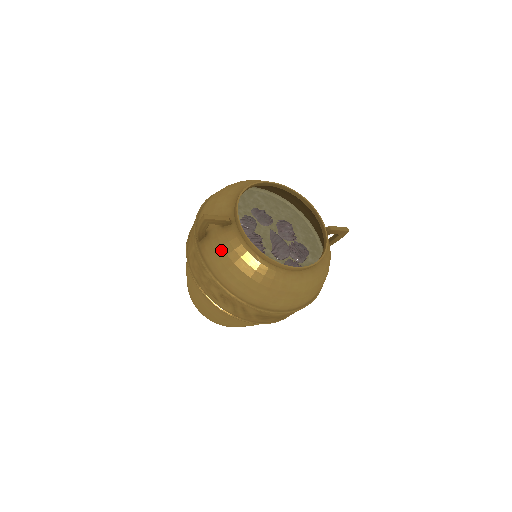
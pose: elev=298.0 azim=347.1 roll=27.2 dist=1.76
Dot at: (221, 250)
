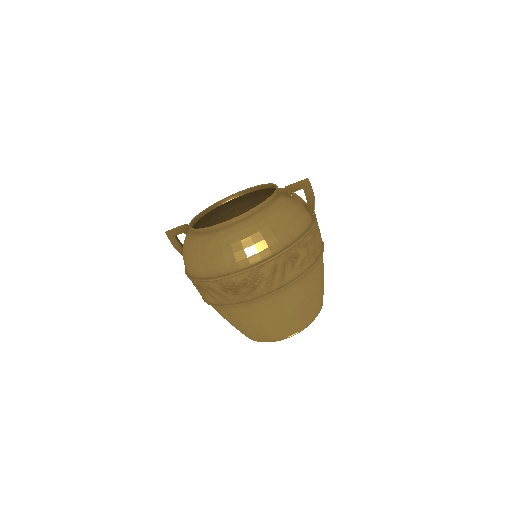
Dot at: occluded
